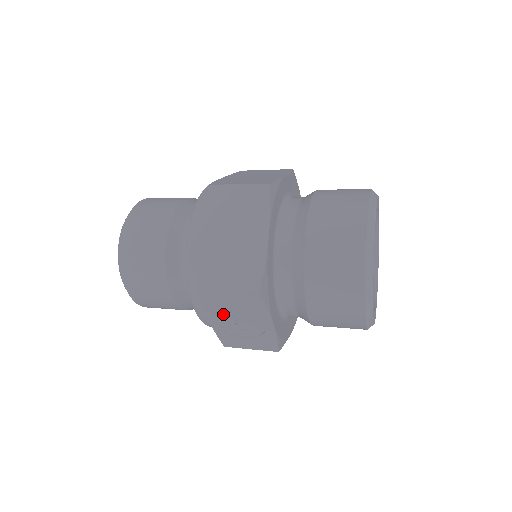
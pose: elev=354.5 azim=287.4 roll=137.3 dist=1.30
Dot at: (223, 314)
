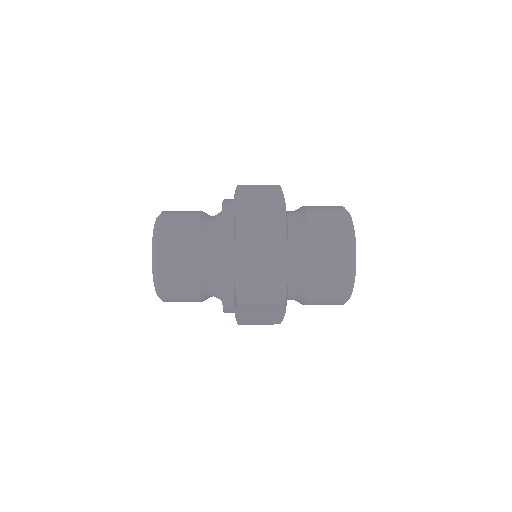
Dot at: (249, 312)
